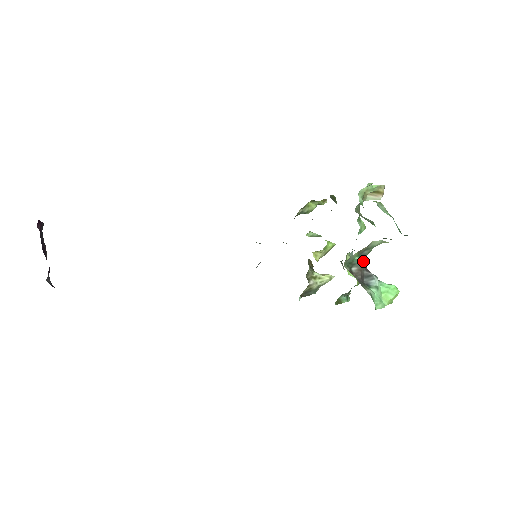
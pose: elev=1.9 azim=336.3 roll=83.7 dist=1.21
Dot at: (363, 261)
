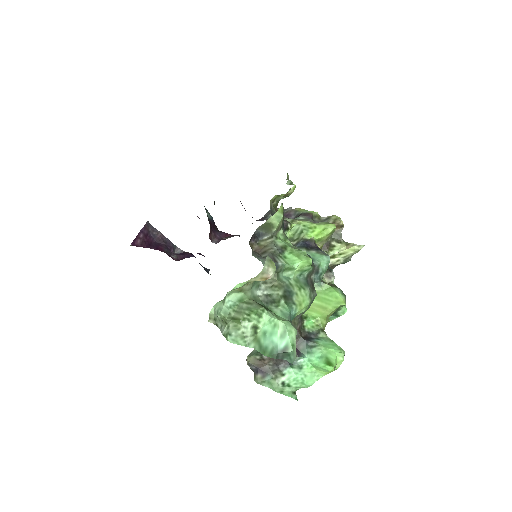
Dot at: occluded
